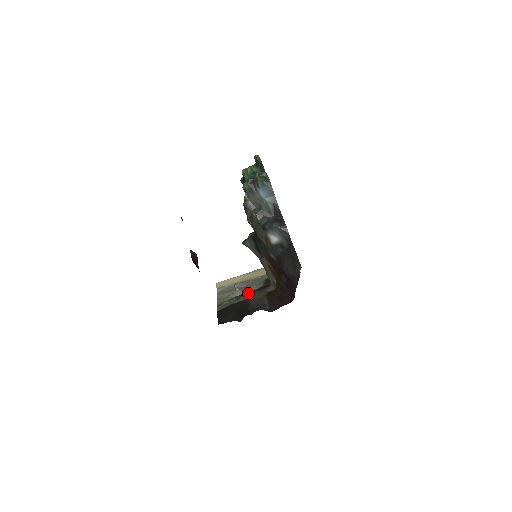
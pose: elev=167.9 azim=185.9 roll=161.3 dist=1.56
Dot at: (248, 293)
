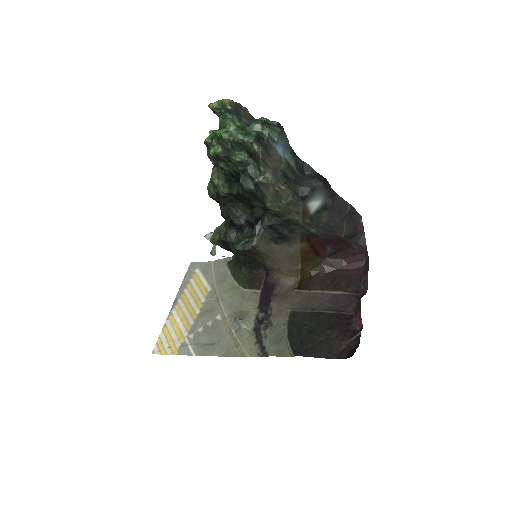
Dot at: (264, 312)
